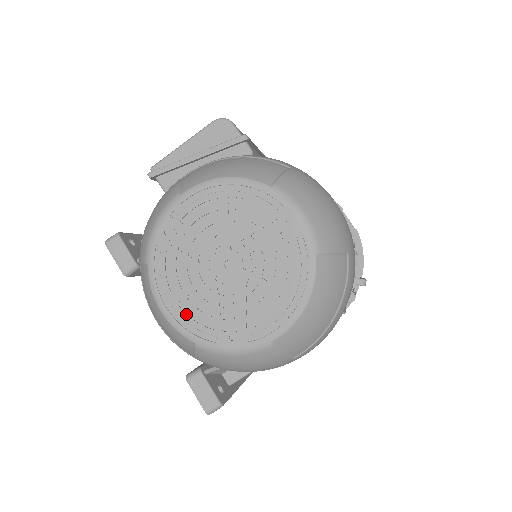
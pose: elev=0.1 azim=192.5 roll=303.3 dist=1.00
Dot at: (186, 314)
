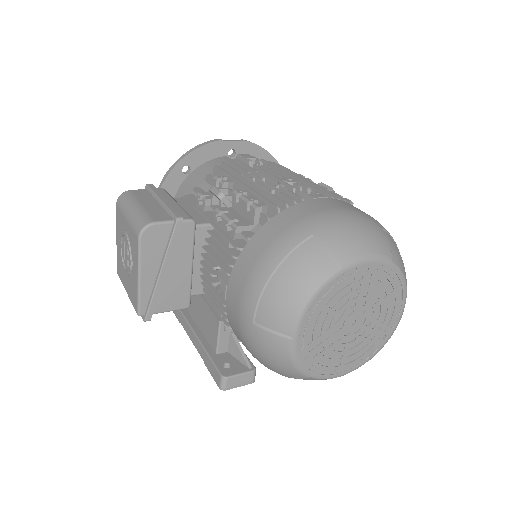
Dot at: (354, 361)
